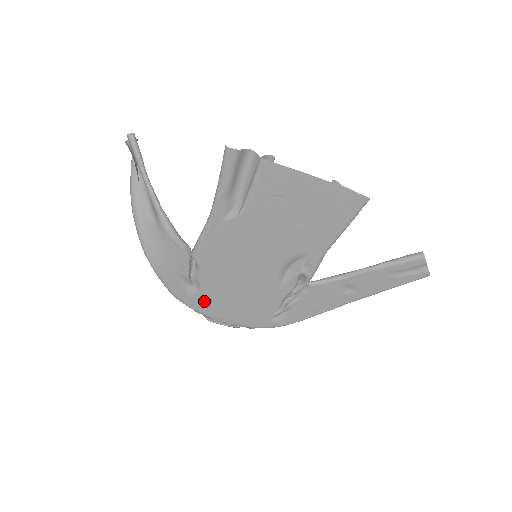
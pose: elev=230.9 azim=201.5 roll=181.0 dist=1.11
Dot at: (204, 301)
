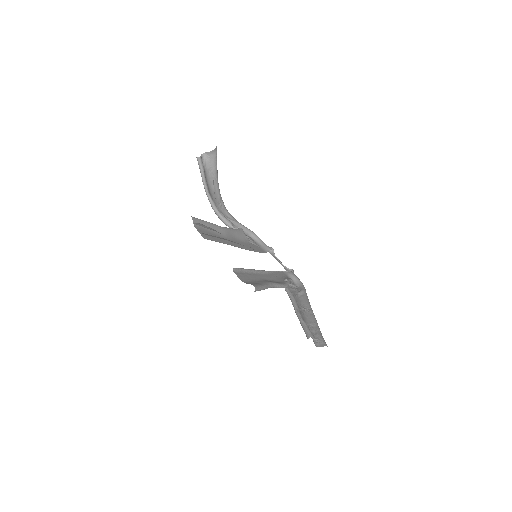
Dot at: (262, 249)
